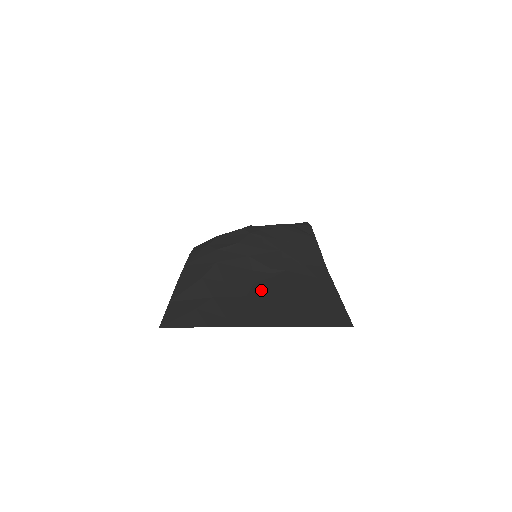
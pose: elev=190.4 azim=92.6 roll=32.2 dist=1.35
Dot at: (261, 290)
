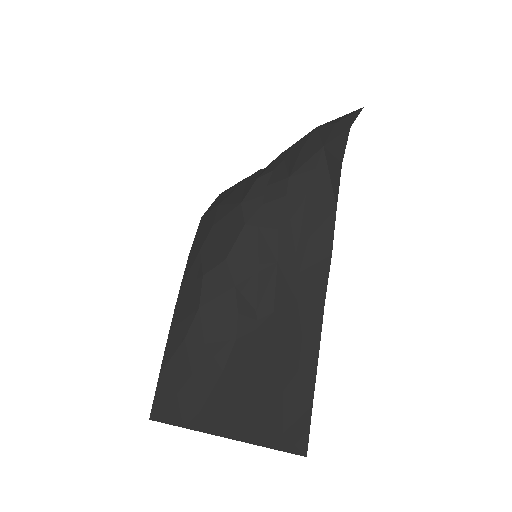
Dot at: (238, 360)
